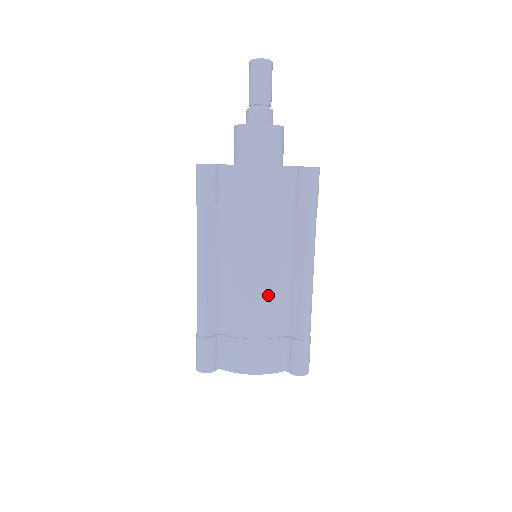
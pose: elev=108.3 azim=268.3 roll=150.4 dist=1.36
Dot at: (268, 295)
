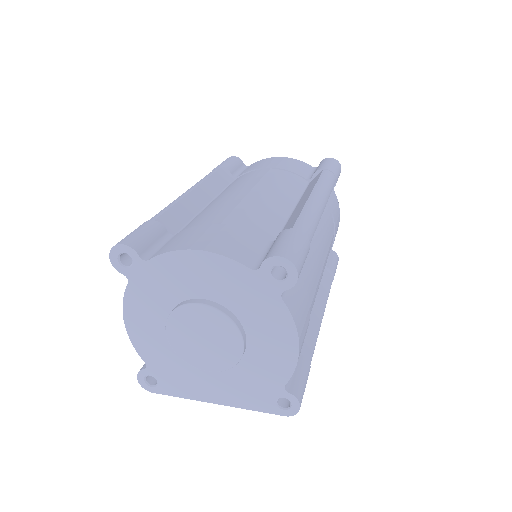
Dot at: (259, 205)
